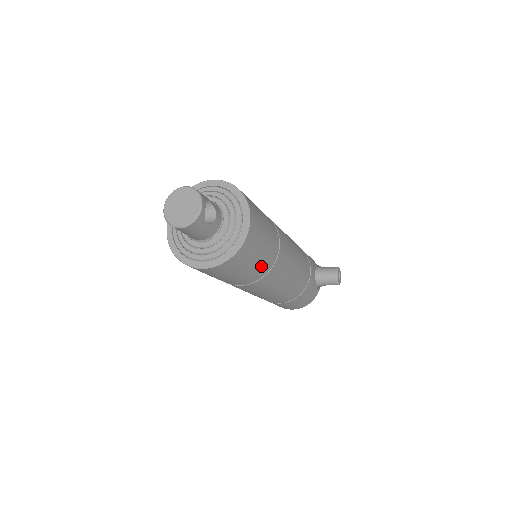
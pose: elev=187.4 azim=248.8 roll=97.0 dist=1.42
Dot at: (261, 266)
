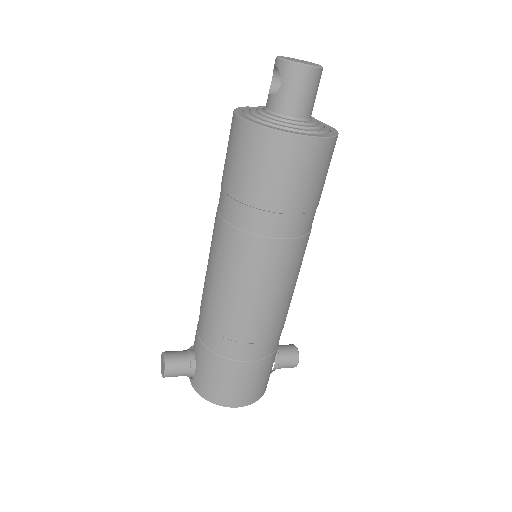
Dot at: (316, 207)
